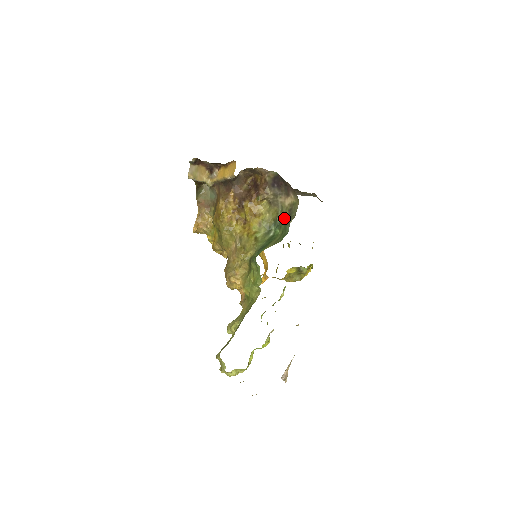
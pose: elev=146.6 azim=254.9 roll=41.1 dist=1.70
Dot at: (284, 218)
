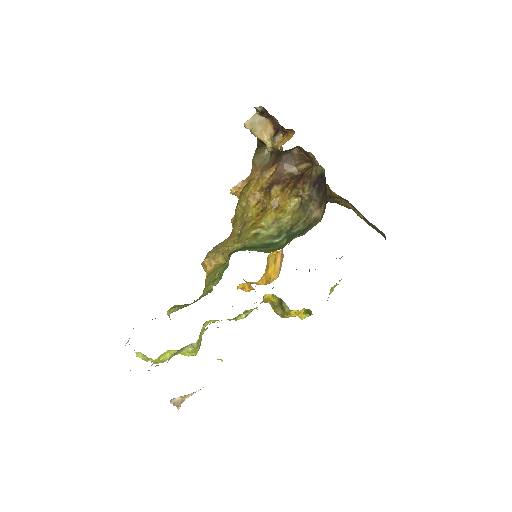
Dot at: (299, 230)
